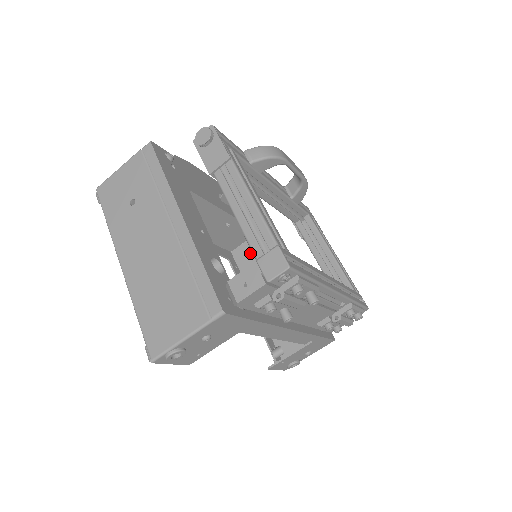
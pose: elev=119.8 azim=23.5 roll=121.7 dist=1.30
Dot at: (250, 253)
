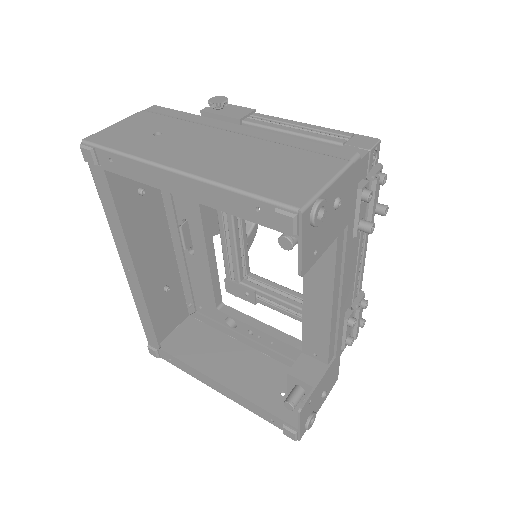
Dot at: (182, 342)
